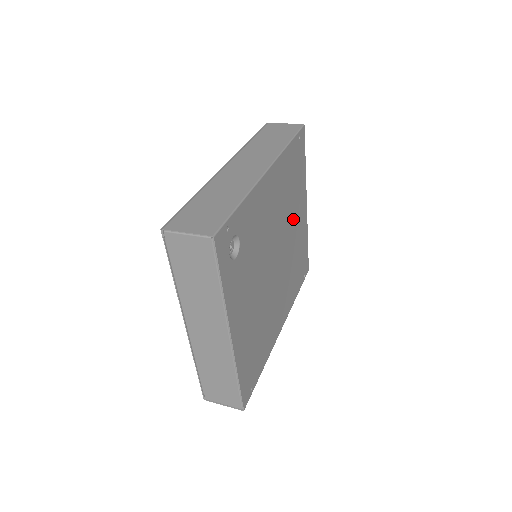
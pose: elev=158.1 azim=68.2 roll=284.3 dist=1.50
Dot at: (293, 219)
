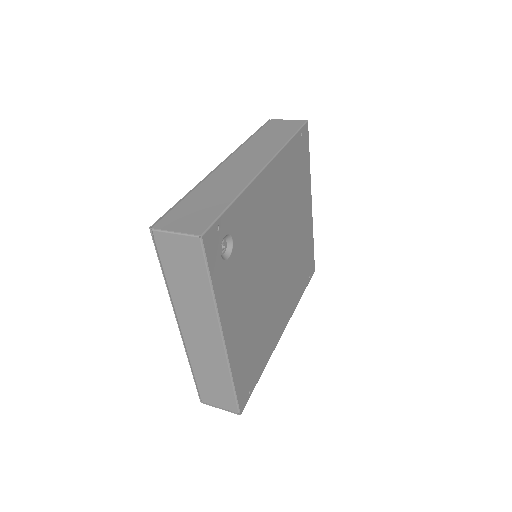
Dot at: (296, 218)
